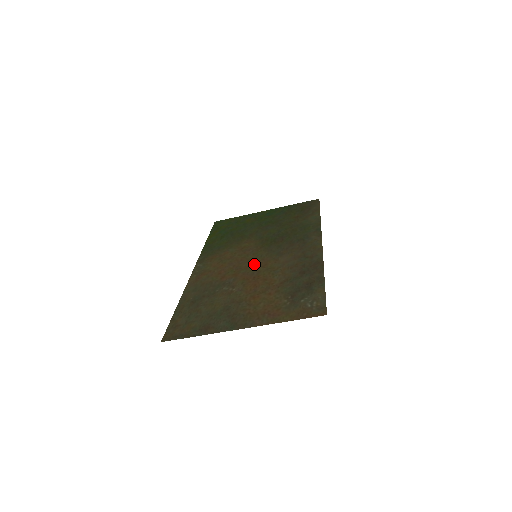
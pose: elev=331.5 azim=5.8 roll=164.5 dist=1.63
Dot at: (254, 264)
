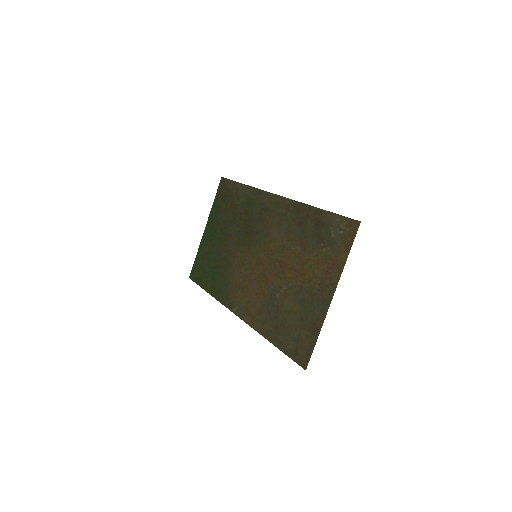
Dot at: (265, 261)
